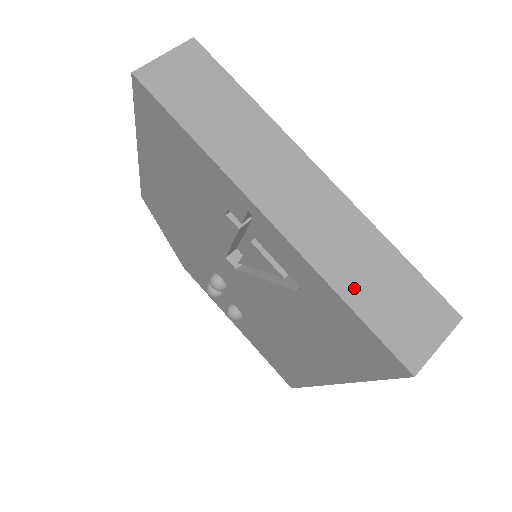
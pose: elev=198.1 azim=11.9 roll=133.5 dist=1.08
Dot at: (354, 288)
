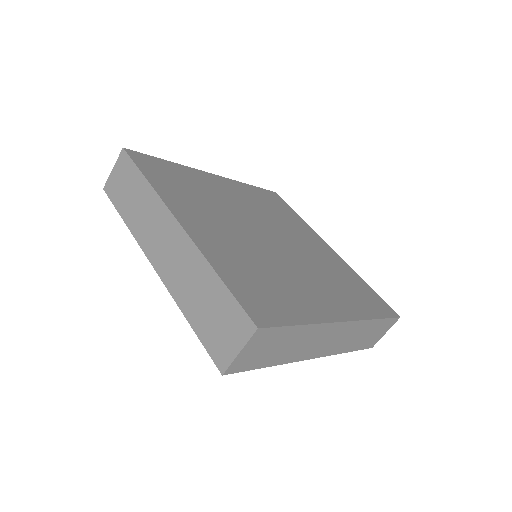
Dot at: (192, 310)
